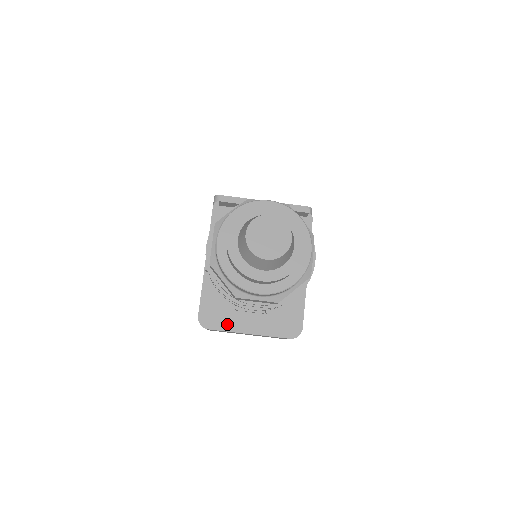
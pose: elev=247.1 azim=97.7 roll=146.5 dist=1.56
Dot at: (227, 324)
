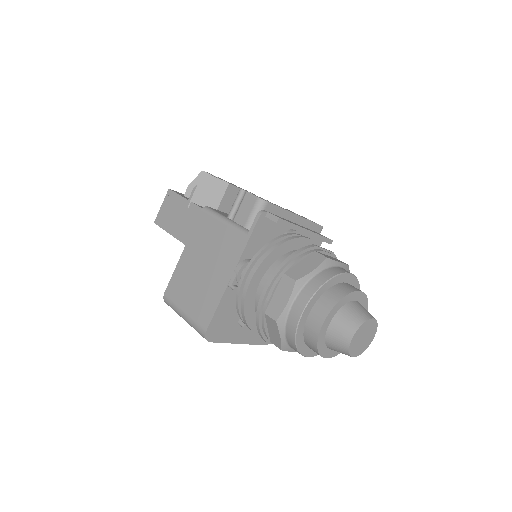
Dot at: (227, 336)
